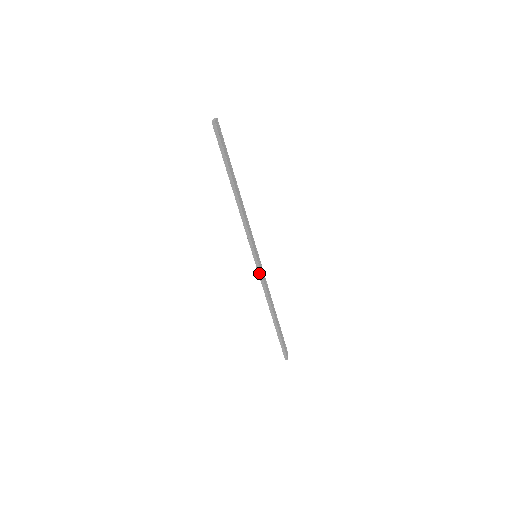
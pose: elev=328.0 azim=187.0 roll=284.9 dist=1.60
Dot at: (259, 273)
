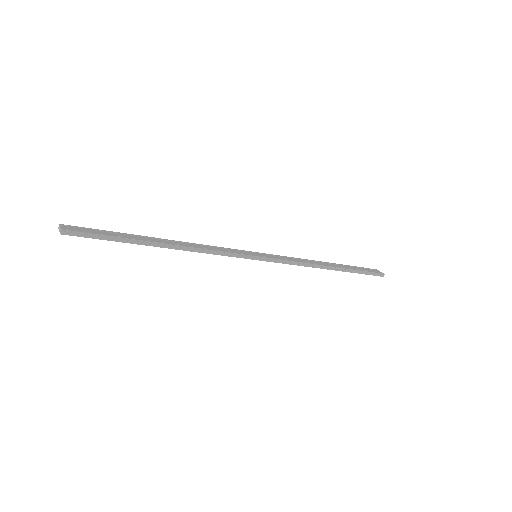
Dot at: (277, 262)
